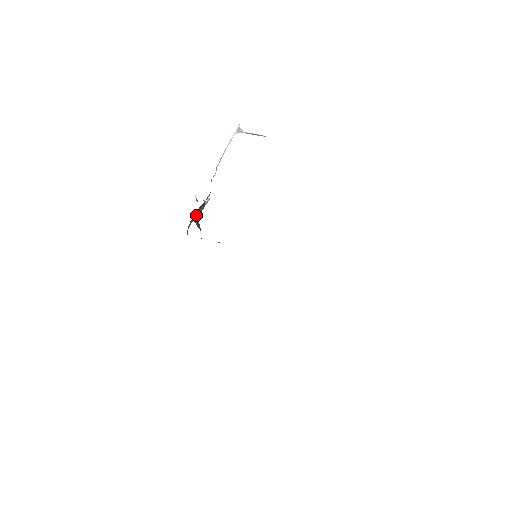
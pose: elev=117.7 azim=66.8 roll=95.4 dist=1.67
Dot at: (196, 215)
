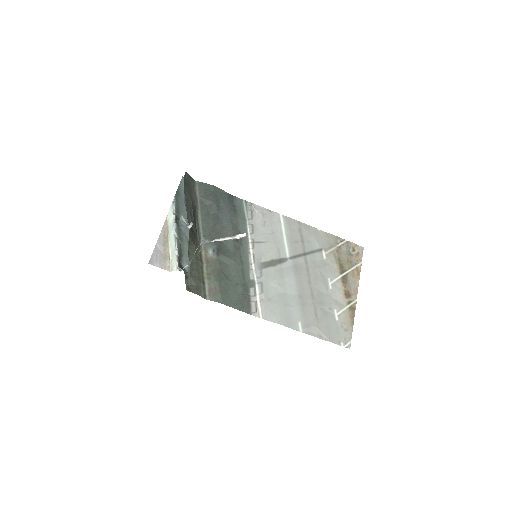
Dot at: occluded
